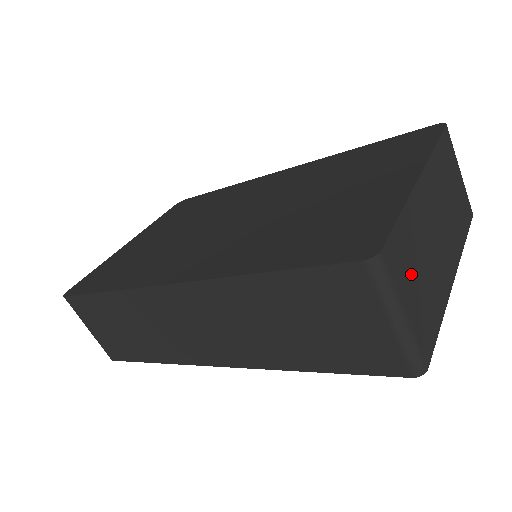
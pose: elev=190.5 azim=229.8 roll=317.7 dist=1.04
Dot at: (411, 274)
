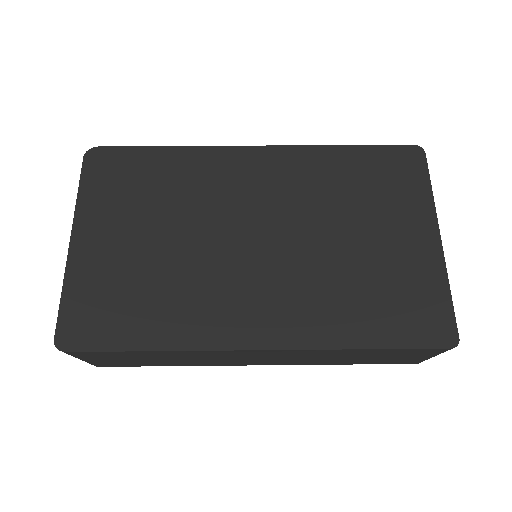
Dot at: occluded
